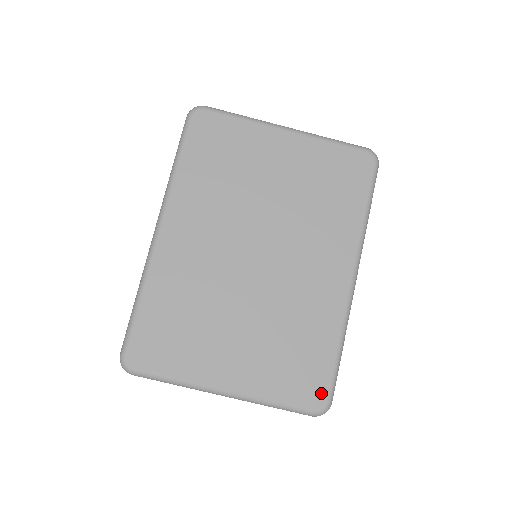
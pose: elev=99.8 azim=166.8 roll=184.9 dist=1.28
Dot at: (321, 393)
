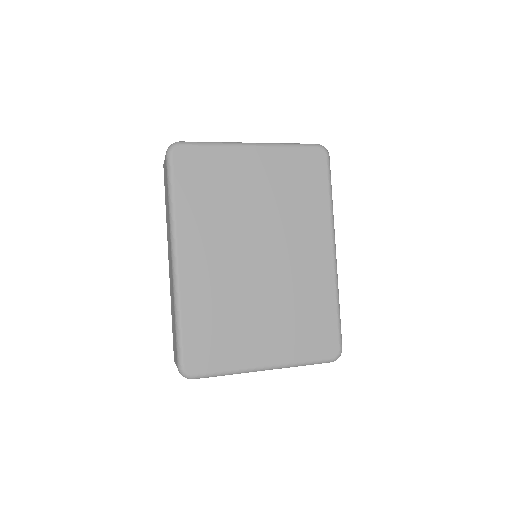
Dot at: (334, 344)
